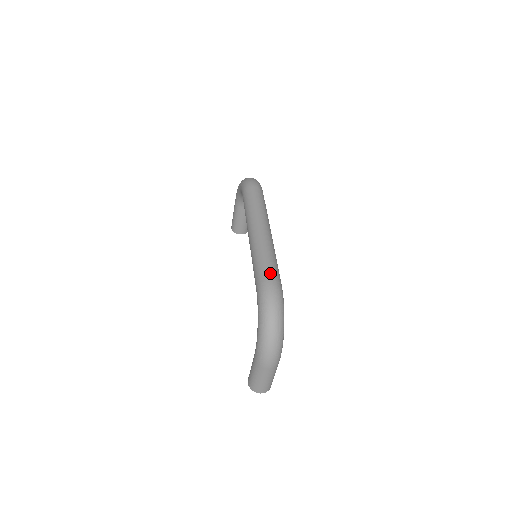
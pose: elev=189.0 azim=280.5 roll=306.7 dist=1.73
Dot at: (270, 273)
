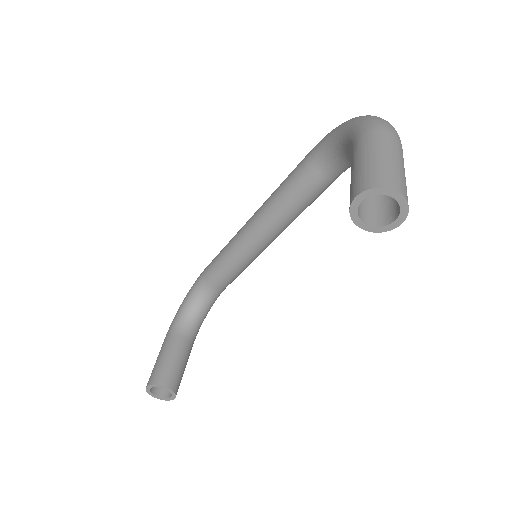
Dot at: occluded
